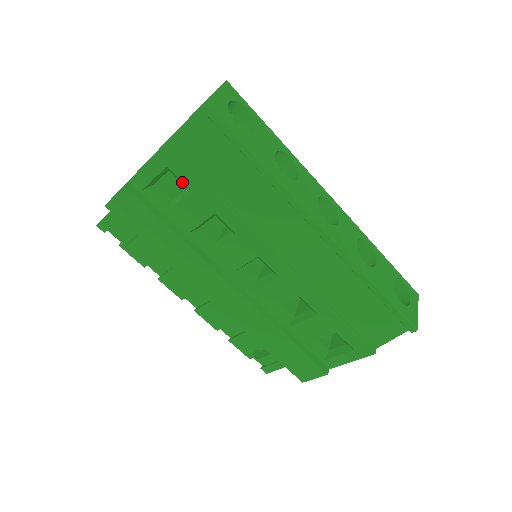
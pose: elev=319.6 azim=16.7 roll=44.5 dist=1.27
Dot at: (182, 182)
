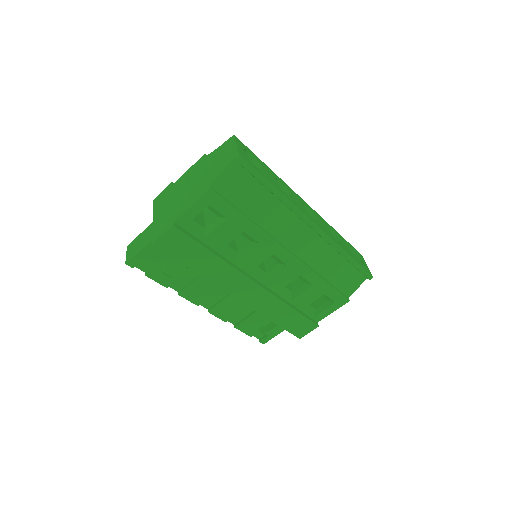
Dot at: (219, 214)
